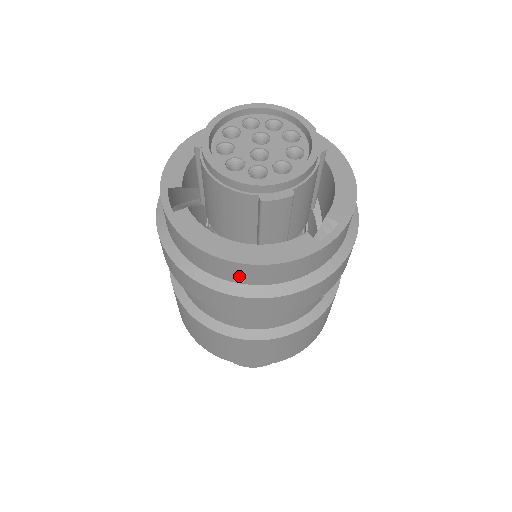
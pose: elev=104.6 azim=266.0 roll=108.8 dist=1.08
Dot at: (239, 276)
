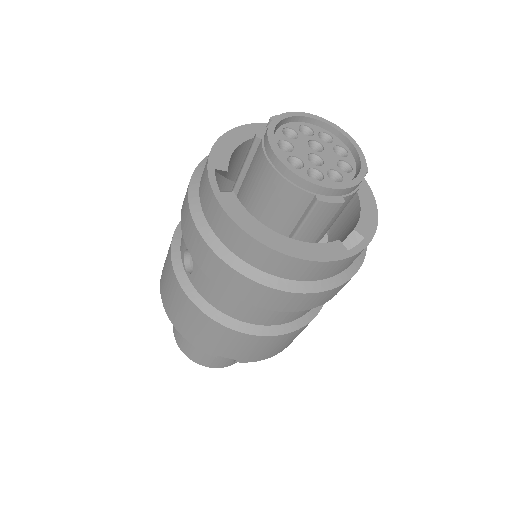
Dot at: (273, 266)
